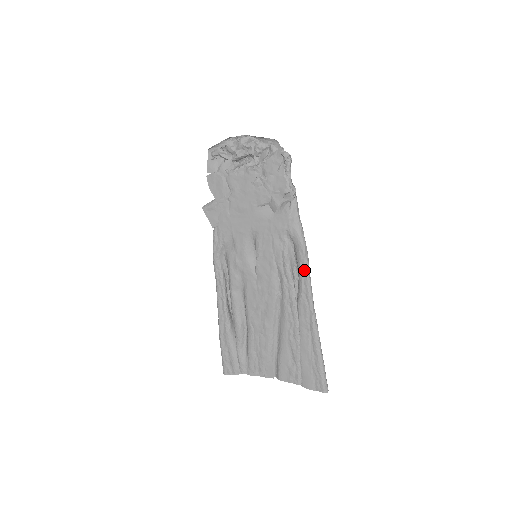
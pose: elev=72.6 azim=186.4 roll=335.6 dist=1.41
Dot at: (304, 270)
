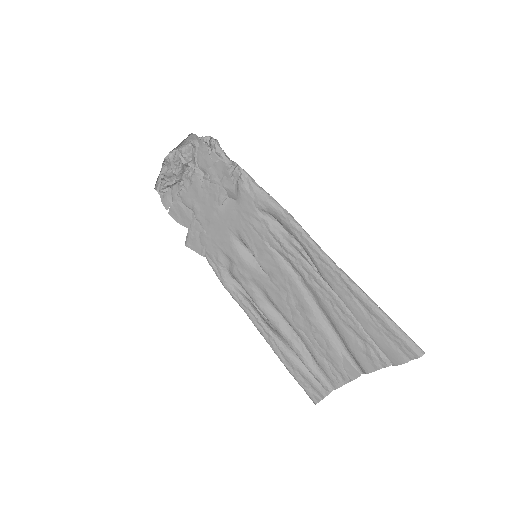
Dot at: (299, 234)
